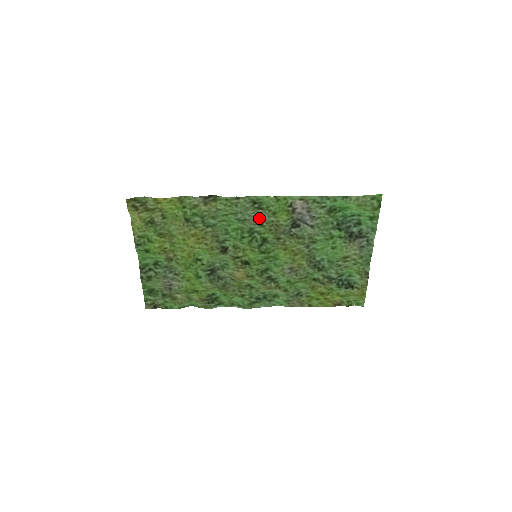
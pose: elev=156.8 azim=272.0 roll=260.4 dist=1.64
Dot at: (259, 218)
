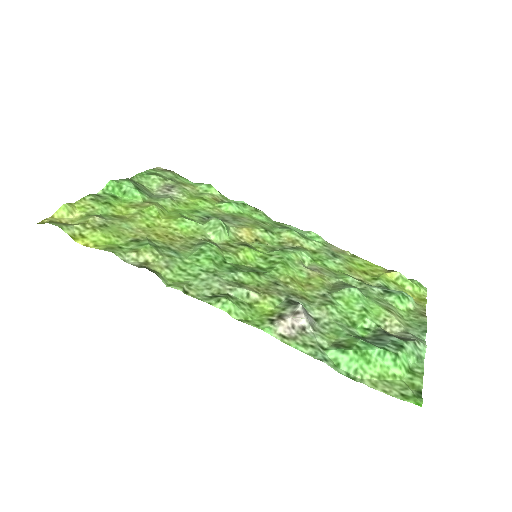
Dot at: (235, 285)
